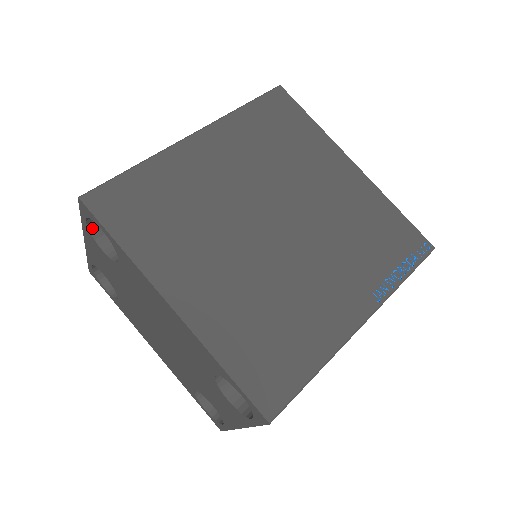
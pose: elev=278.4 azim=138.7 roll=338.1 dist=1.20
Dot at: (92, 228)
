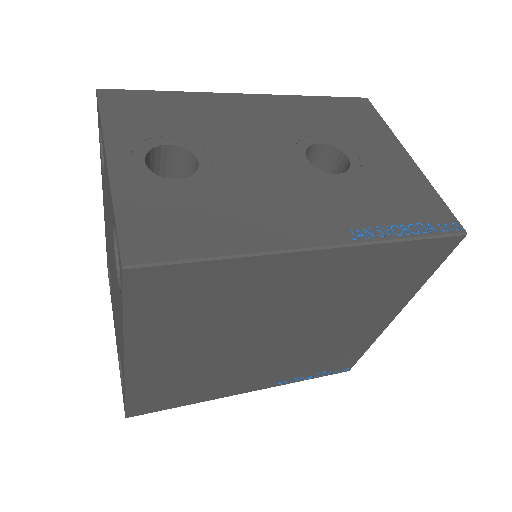
Dot at: occluded
